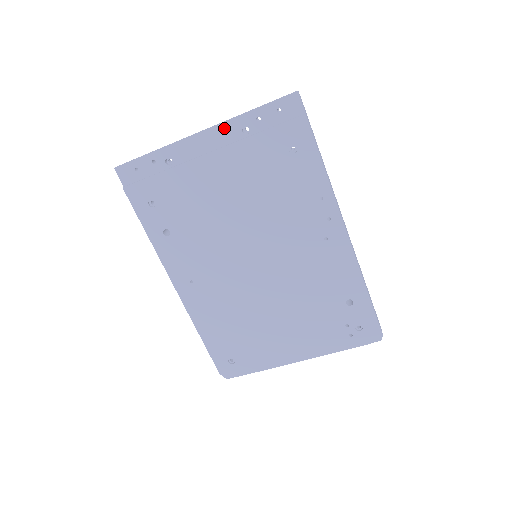
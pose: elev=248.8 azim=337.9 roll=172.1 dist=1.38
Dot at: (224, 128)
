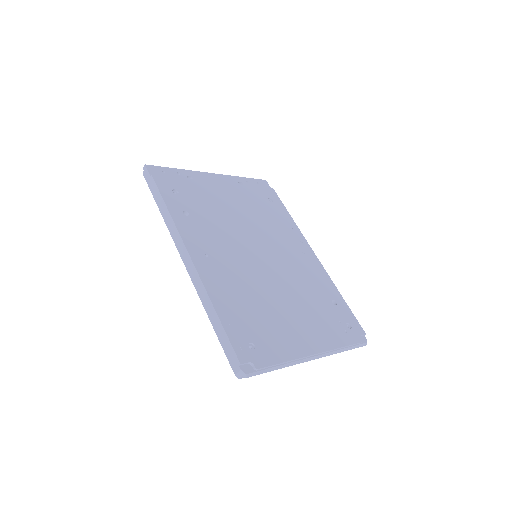
Dot at: (227, 178)
